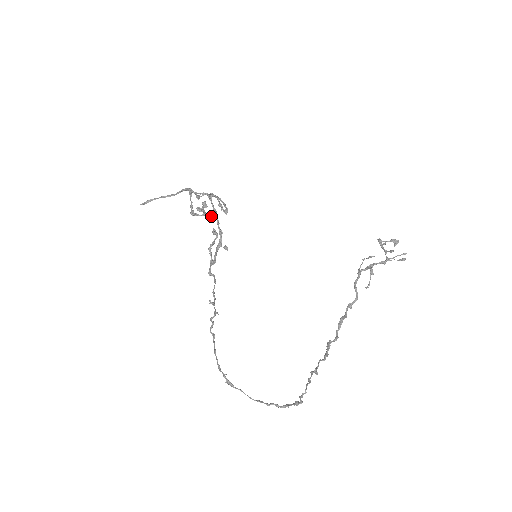
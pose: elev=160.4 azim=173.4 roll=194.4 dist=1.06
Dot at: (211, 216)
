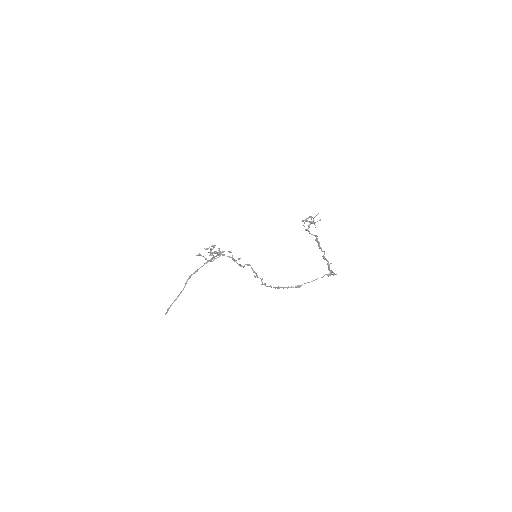
Dot at: occluded
